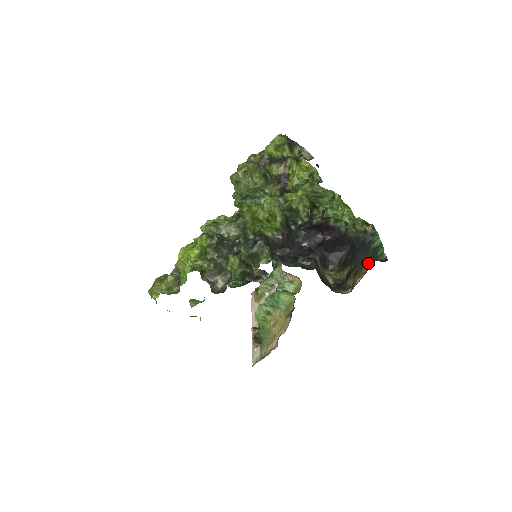
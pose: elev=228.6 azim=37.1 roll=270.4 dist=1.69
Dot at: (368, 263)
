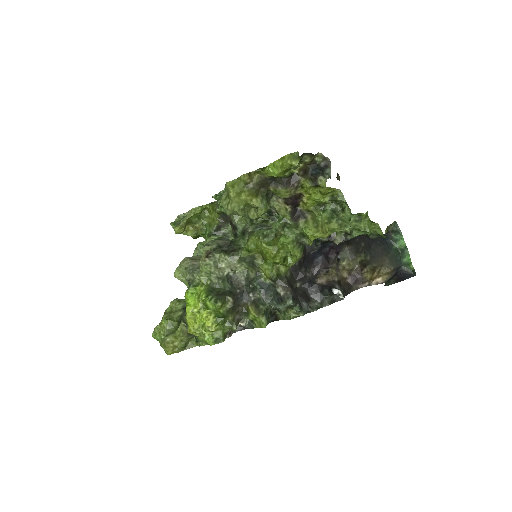
Dot at: (389, 263)
